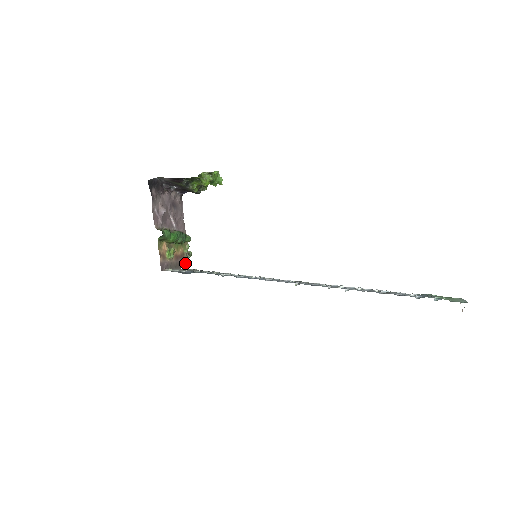
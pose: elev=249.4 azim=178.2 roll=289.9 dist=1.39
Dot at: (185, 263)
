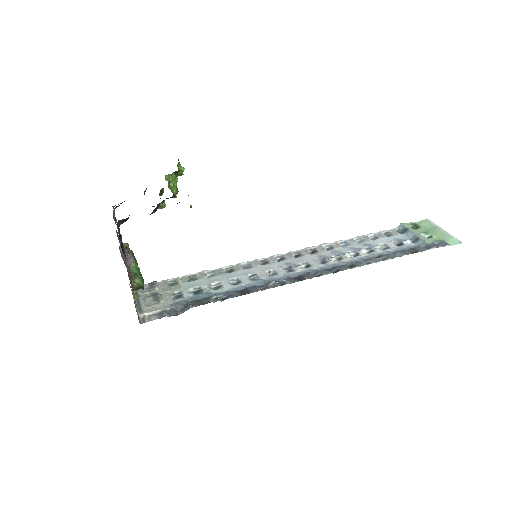
Dot at: occluded
